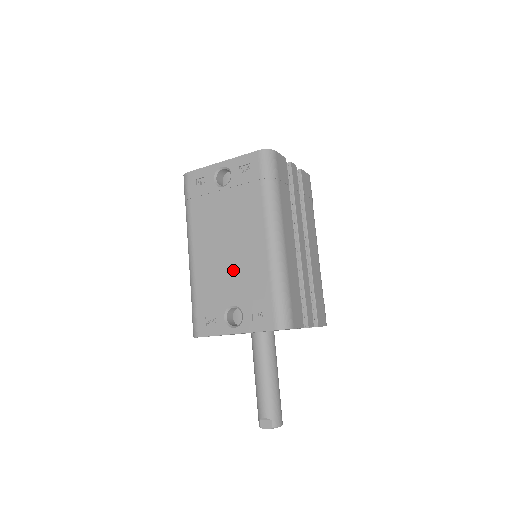
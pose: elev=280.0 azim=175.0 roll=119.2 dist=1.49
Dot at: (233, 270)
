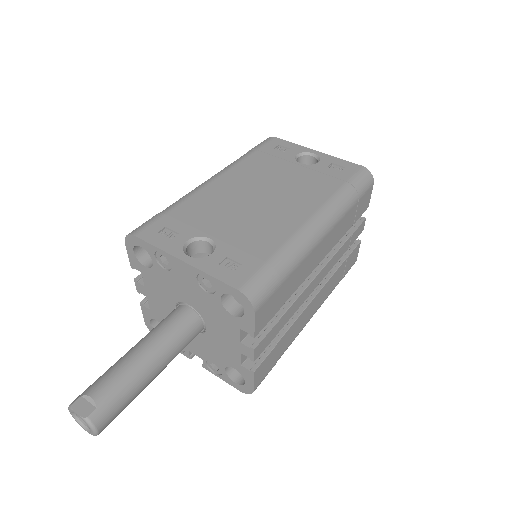
Dot at: (244, 215)
